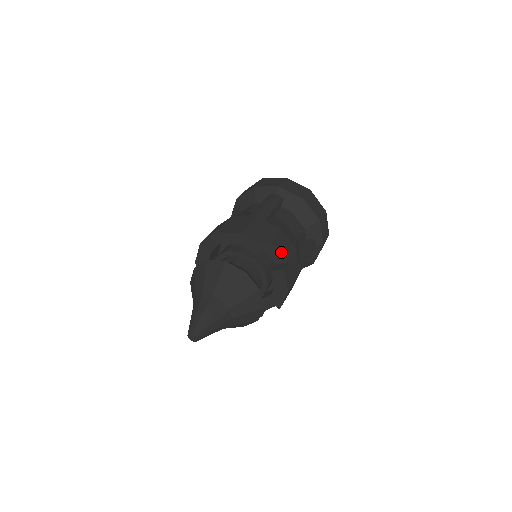
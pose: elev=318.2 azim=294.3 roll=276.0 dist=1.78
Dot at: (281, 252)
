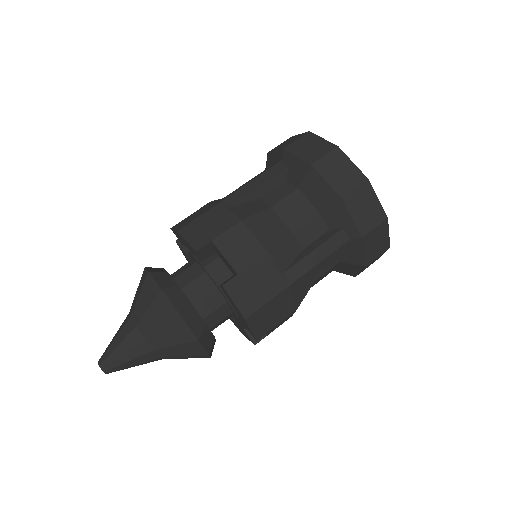
Dot at: (227, 258)
